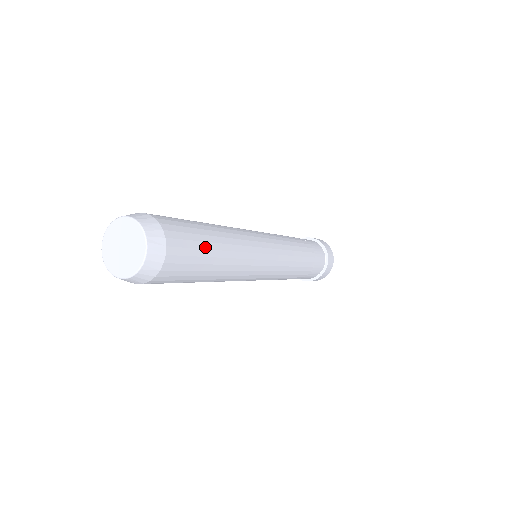
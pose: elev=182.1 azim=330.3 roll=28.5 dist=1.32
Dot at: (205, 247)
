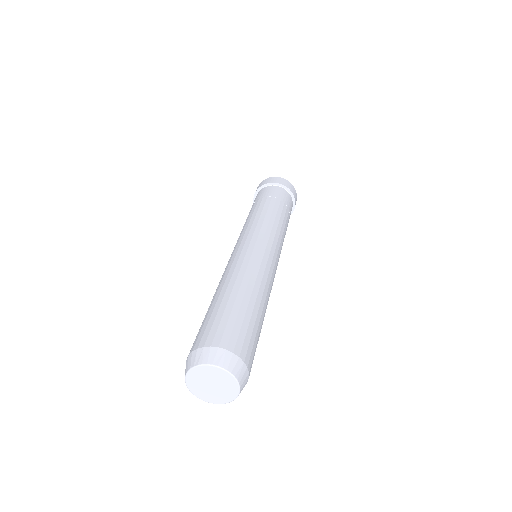
Dot at: occluded
